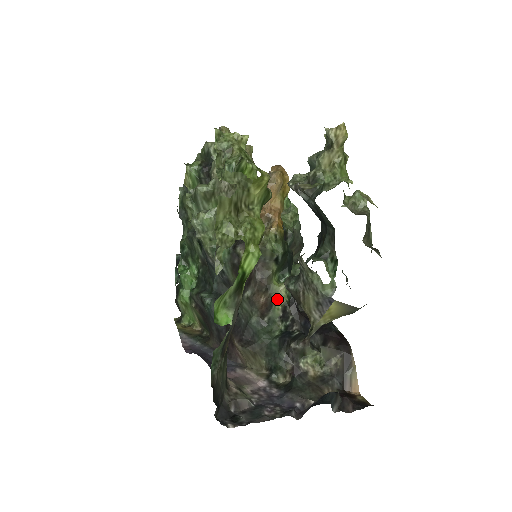
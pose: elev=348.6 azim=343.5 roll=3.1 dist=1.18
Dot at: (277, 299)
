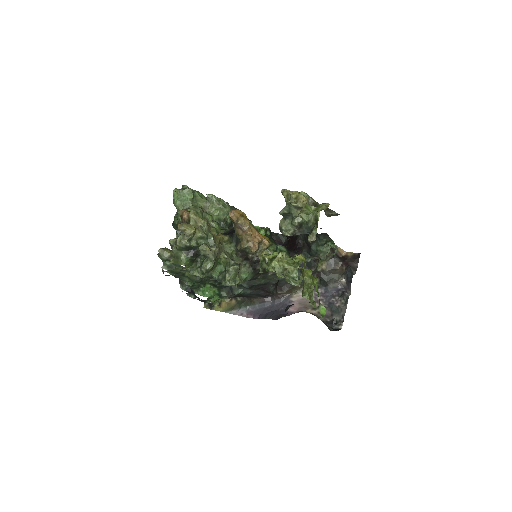
Dot at: occluded
